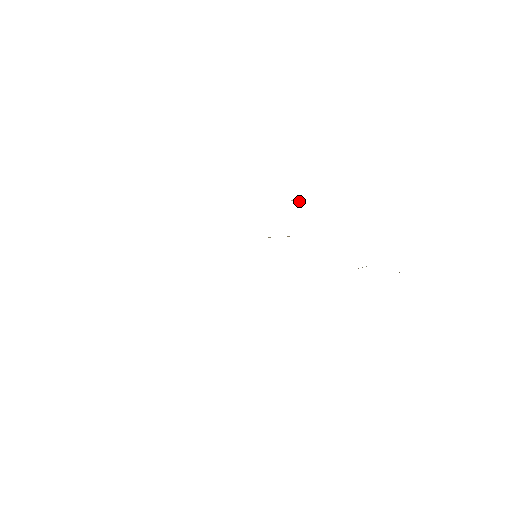
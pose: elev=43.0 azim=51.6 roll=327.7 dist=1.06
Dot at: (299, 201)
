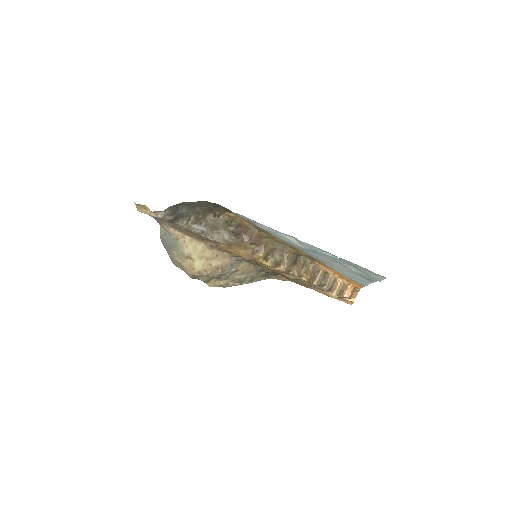
Dot at: (262, 272)
